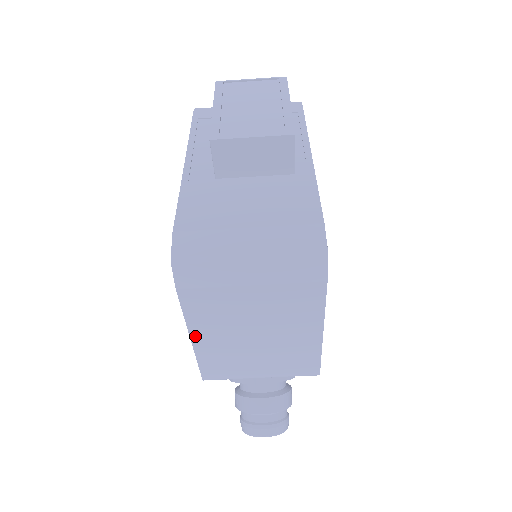
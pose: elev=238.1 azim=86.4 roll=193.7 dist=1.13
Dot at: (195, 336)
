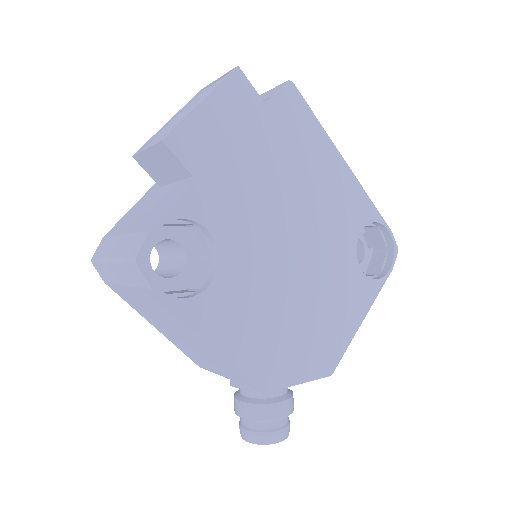
Dot at: (153, 324)
